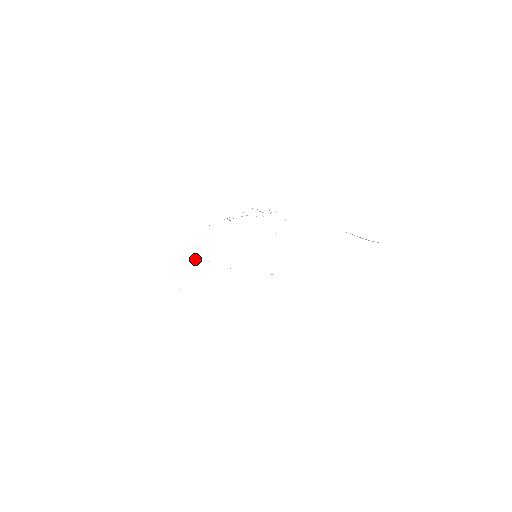
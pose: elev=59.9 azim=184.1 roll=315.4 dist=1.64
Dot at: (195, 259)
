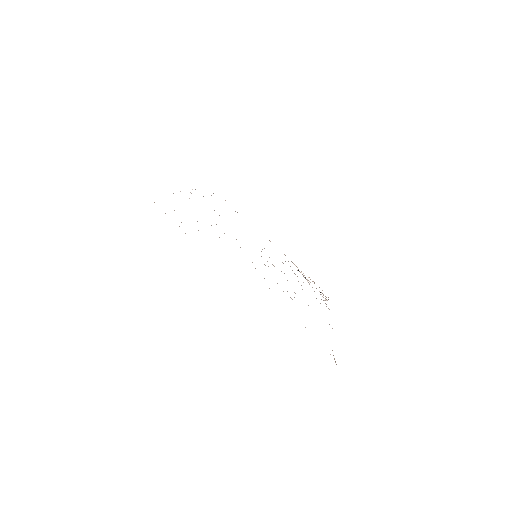
Dot at: occluded
